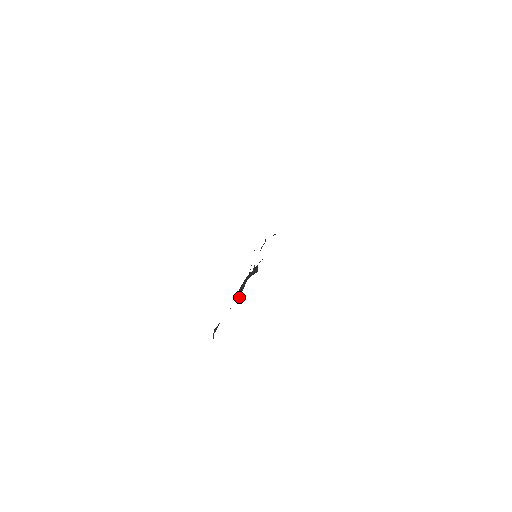
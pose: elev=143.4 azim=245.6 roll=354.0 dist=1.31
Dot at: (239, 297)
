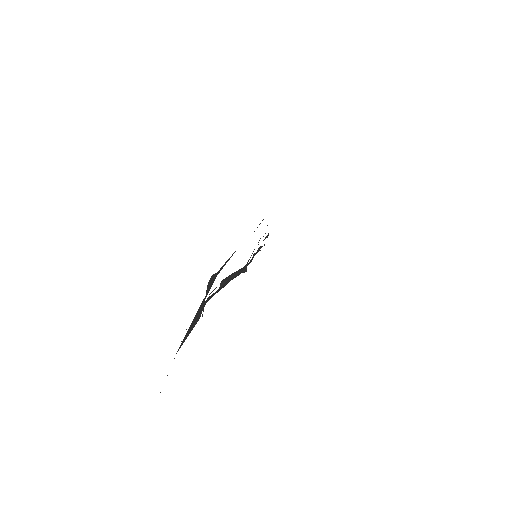
Dot at: occluded
